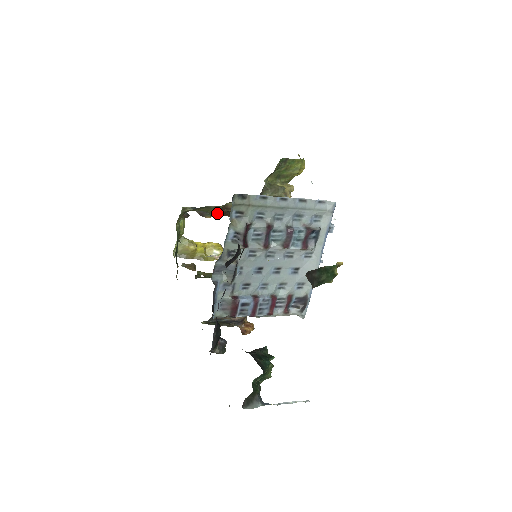
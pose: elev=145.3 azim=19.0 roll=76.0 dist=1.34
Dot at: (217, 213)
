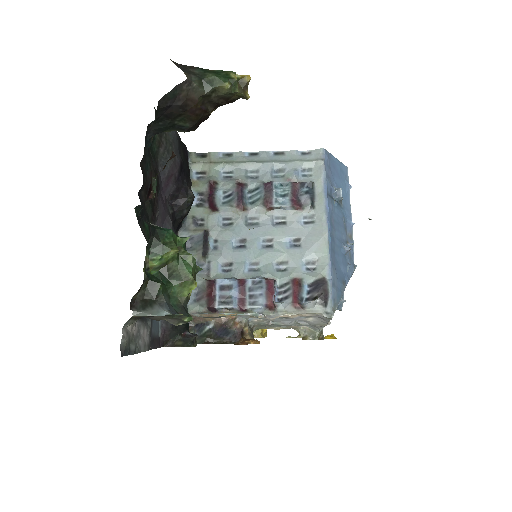
Dot at: occluded
